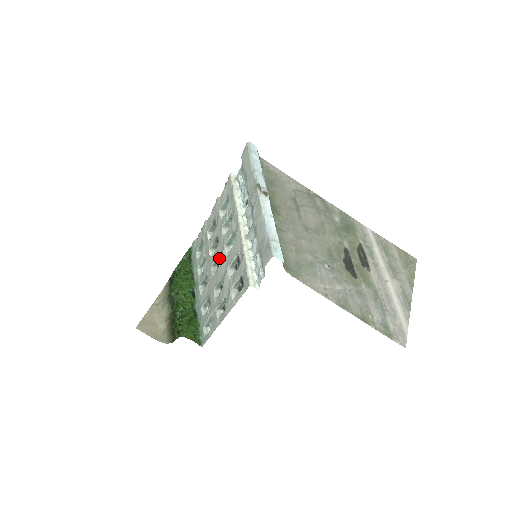
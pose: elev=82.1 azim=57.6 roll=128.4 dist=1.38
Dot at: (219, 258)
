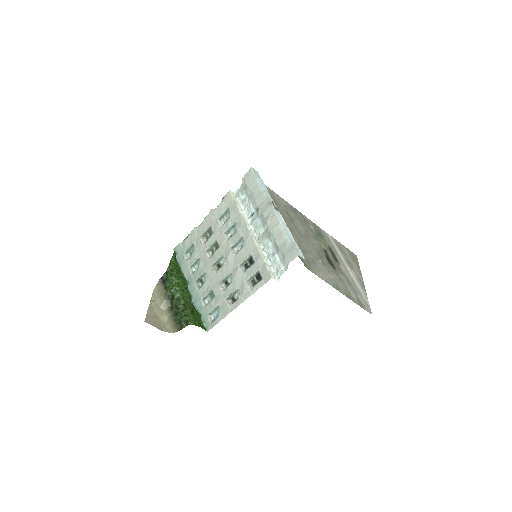
Dot at: (221, 258)
